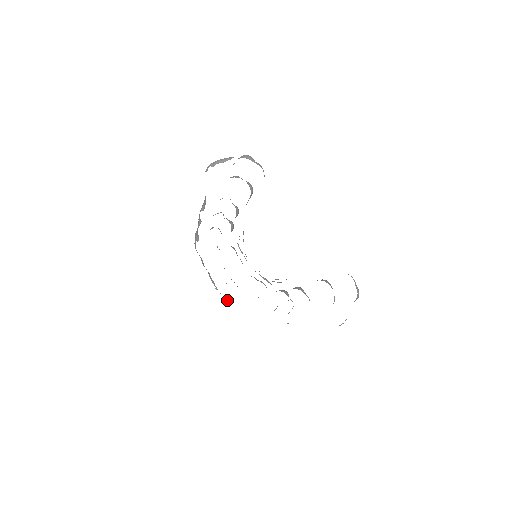
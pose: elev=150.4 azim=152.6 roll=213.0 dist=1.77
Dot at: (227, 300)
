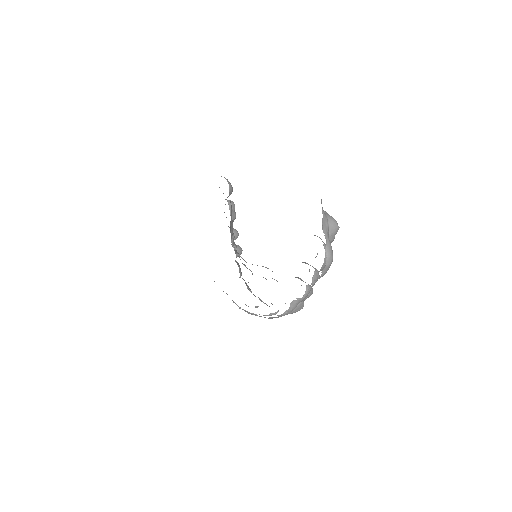
Dot at: (248, 312)
